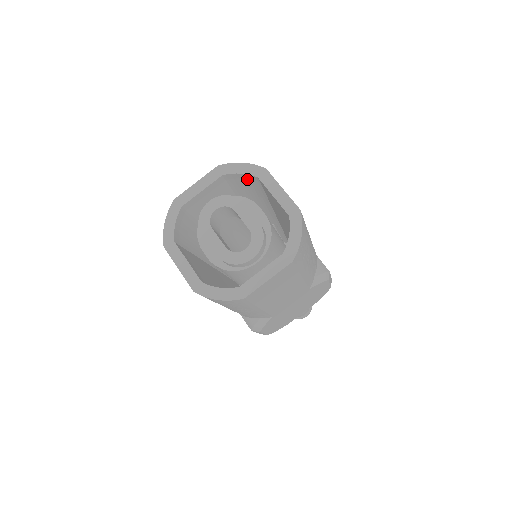
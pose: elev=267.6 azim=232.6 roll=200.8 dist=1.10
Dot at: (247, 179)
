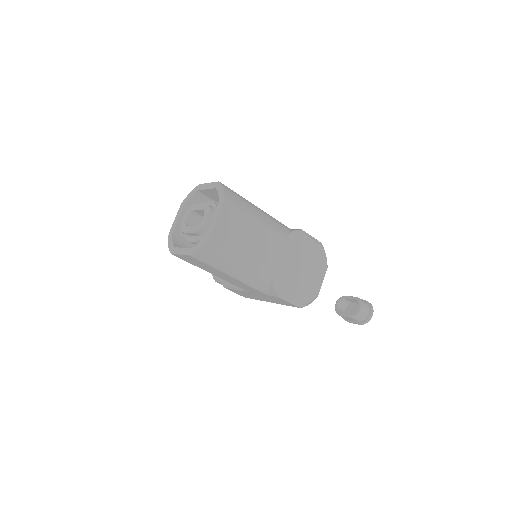
Dot at: (198, 199)
